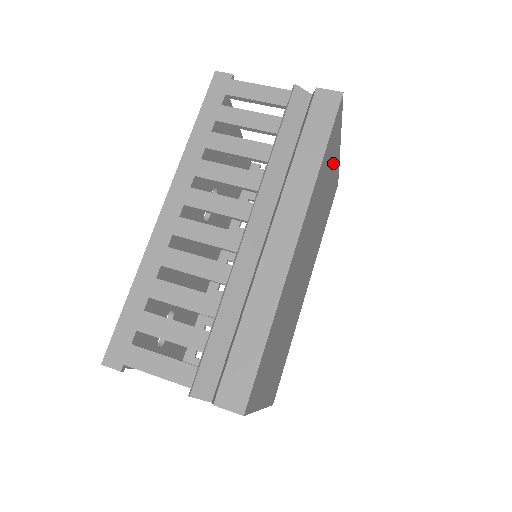
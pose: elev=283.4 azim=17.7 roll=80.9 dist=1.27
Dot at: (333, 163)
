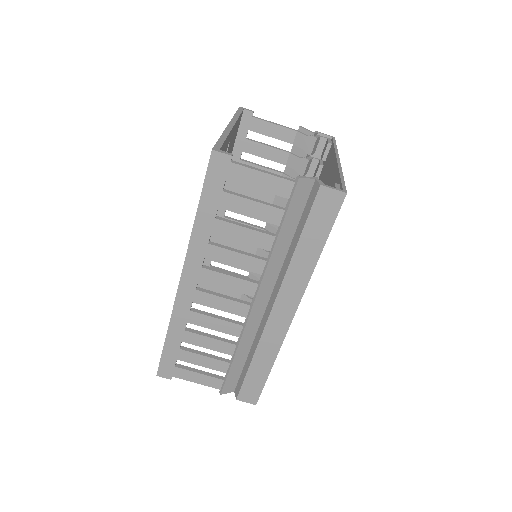
Dot at: occluded
